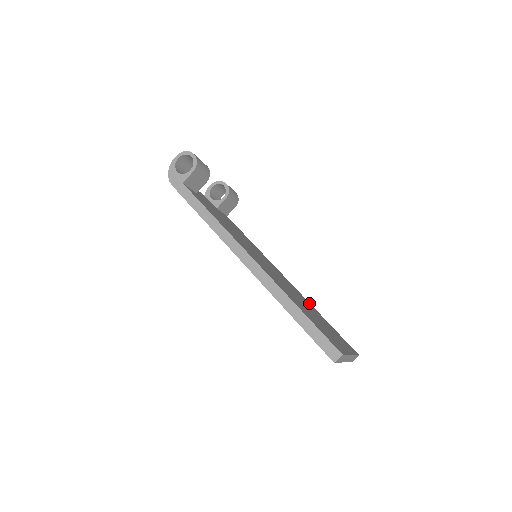
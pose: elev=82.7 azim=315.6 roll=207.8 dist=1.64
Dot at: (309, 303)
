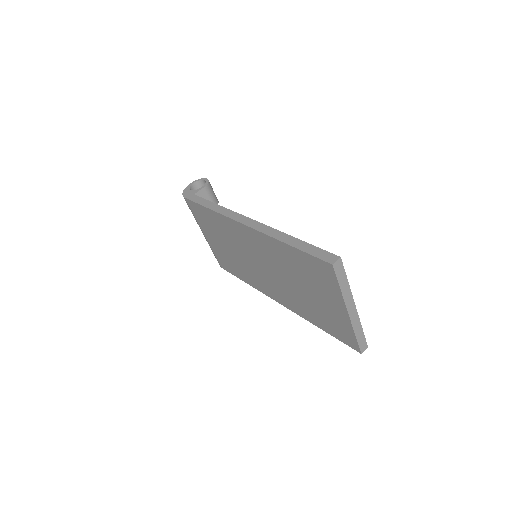
Dot at: occluded
